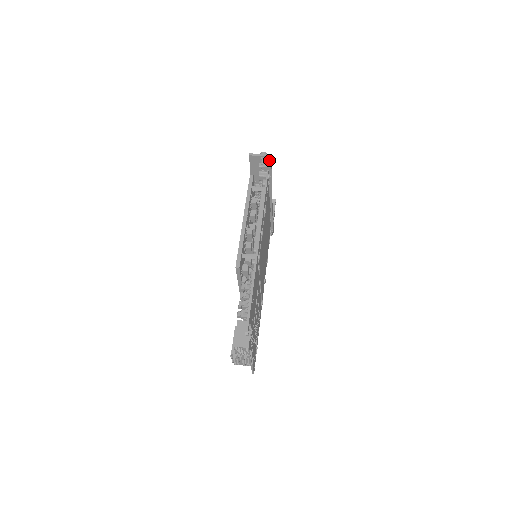
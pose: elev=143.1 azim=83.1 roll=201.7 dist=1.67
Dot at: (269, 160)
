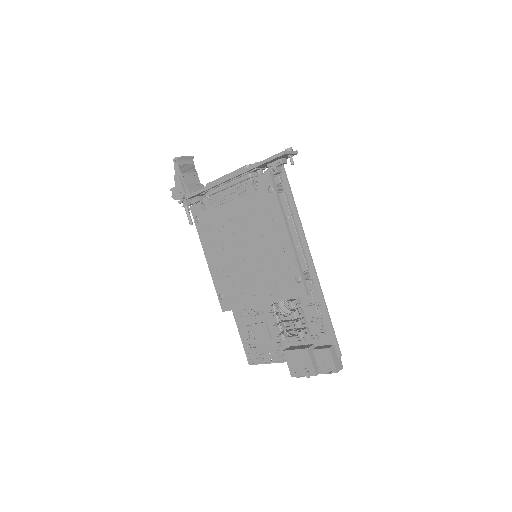
Dot at: occluded
